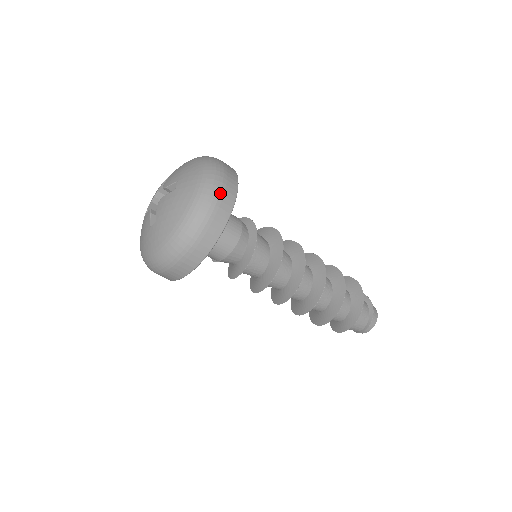
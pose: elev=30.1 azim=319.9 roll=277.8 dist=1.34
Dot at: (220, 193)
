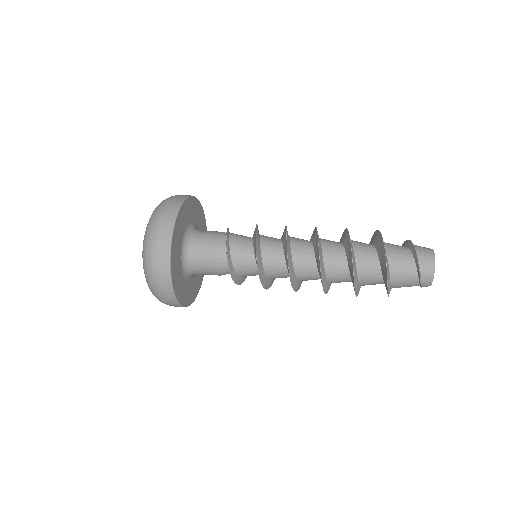
Dot at: (154, 260)
